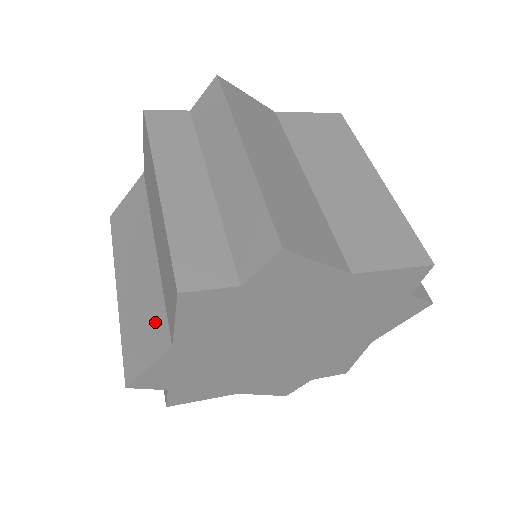
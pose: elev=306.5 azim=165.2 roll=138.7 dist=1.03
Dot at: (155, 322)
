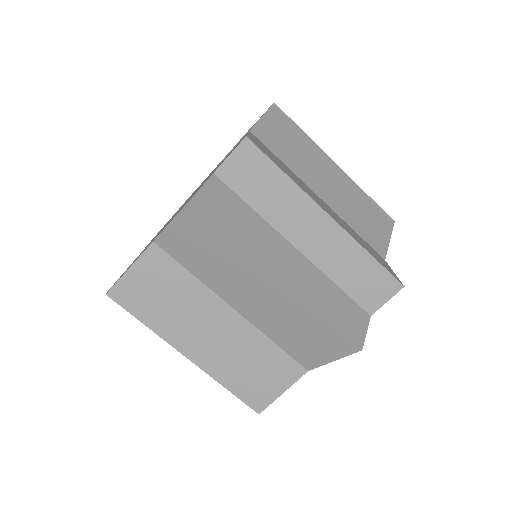
Dot at: (274, 363)
